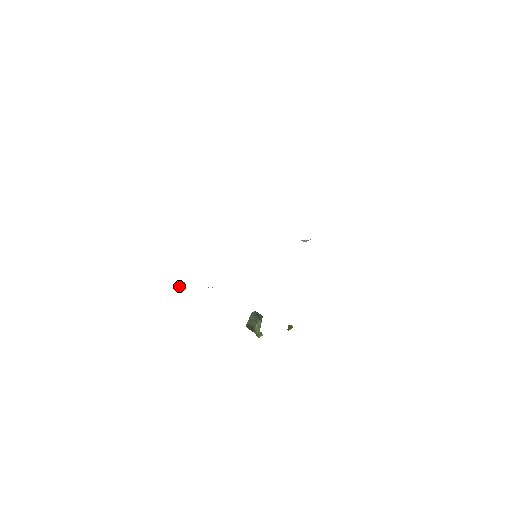
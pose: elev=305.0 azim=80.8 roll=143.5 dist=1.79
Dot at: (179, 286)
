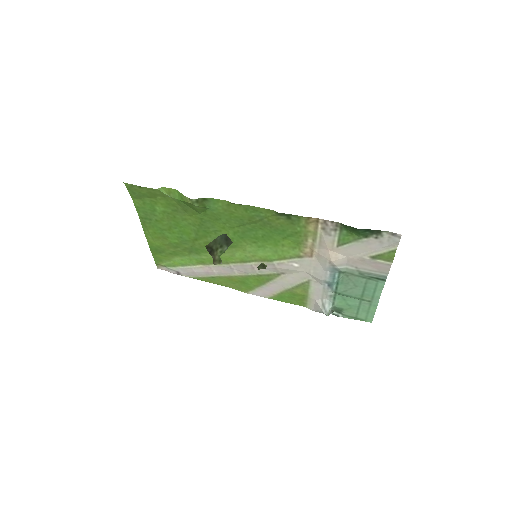
Dot at: (159, 189)
